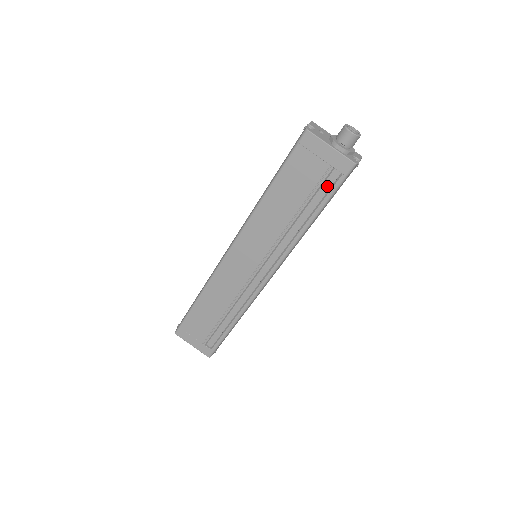
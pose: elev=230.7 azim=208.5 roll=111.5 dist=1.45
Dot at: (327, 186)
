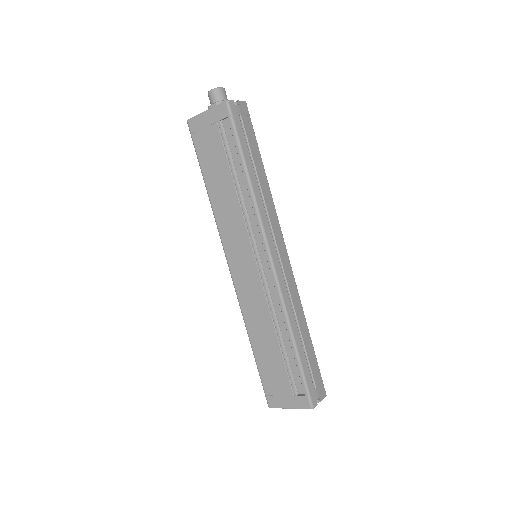
Dot at: (231, 138)
